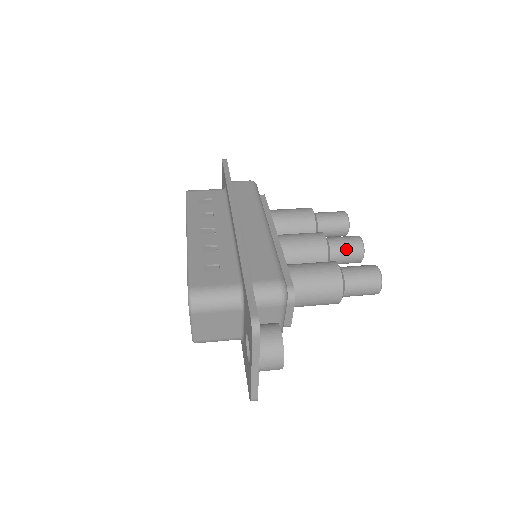
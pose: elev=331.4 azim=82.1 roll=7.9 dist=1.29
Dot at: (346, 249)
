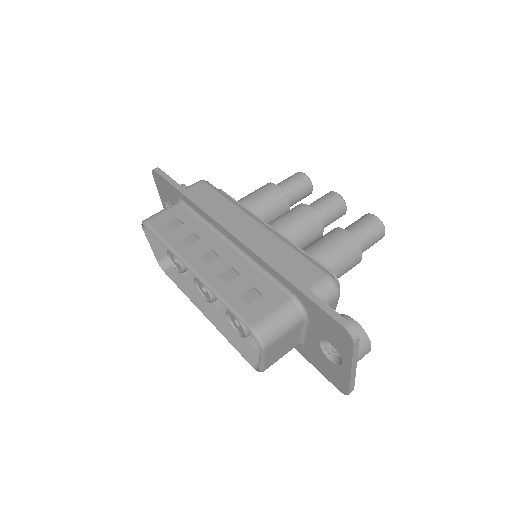
Dot at: (332, 210)
